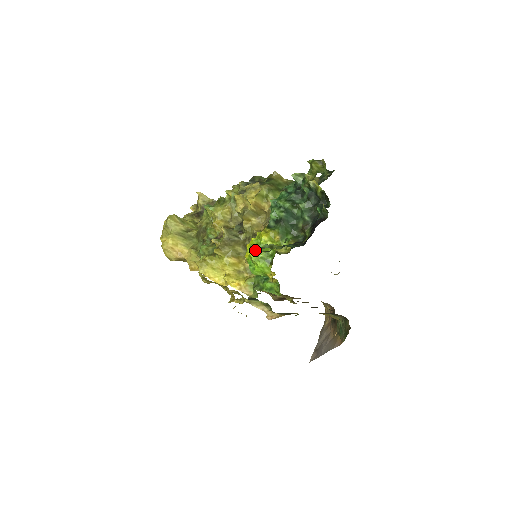
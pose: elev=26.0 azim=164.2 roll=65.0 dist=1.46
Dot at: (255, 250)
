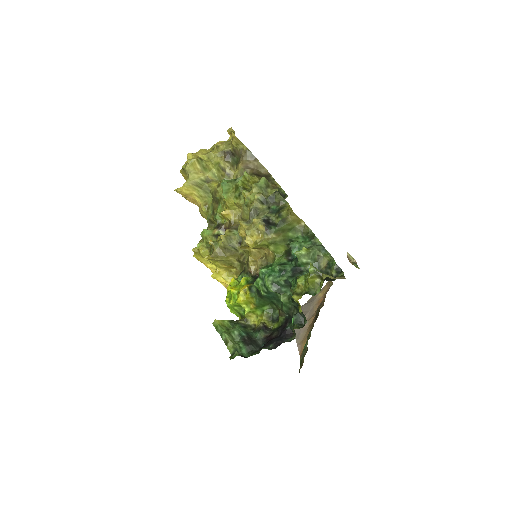
Dot at: (229, 302)
